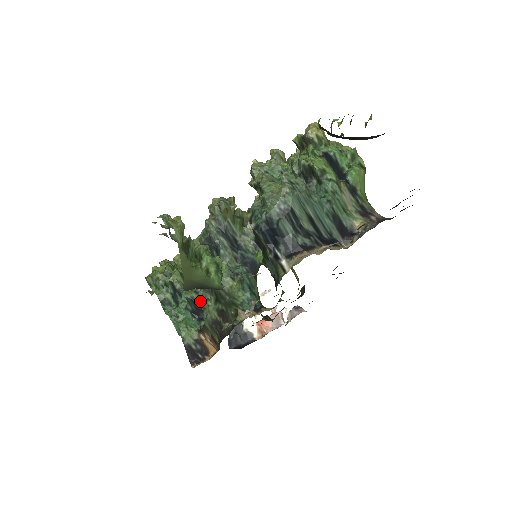
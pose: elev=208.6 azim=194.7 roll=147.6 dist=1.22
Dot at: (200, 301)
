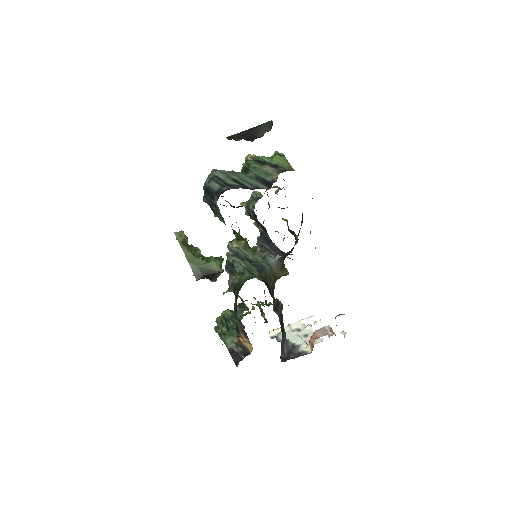
Dot at: (238, 316)
